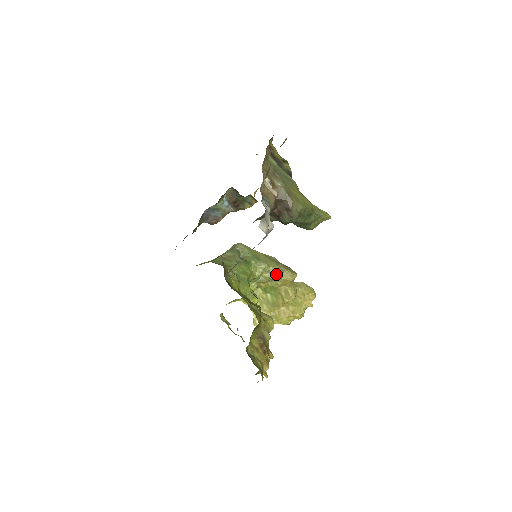
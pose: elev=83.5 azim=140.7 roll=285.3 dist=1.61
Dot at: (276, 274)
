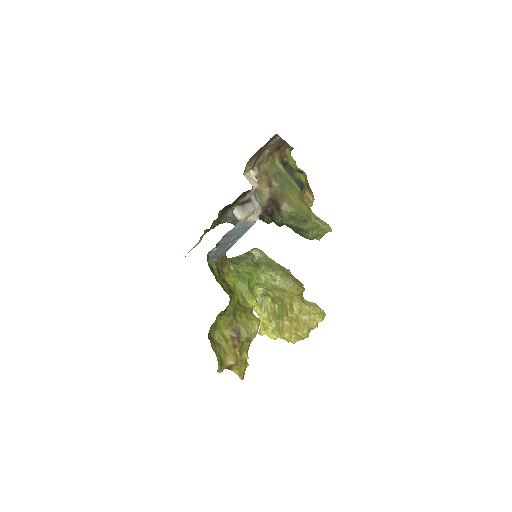
Dot at: (283, 284)
